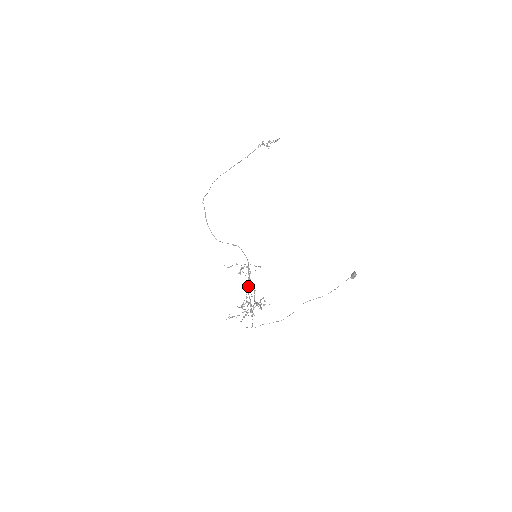
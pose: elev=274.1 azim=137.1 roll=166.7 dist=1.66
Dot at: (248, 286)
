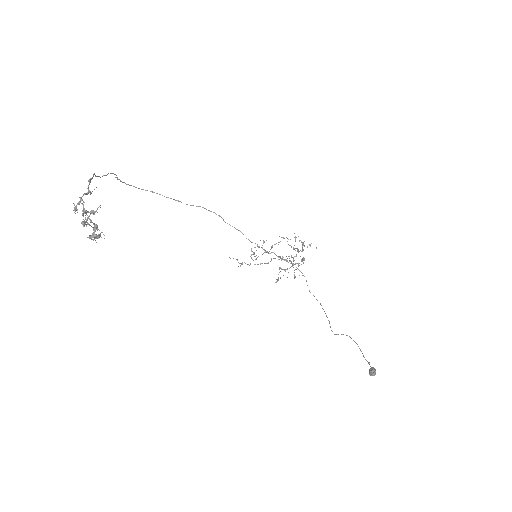
Dot at: occluded
